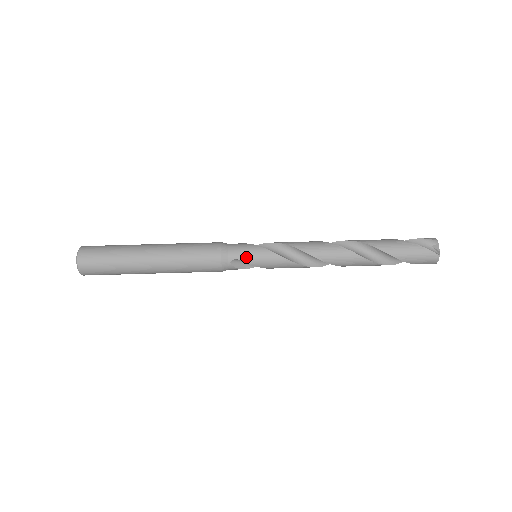
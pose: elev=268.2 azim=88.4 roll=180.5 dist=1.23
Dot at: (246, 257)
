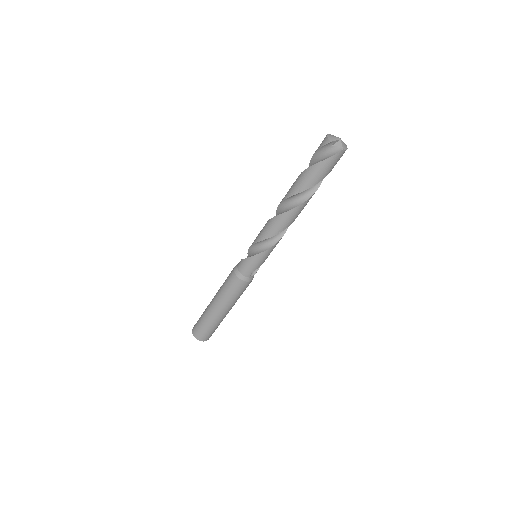
Dot at: (254, 268)
